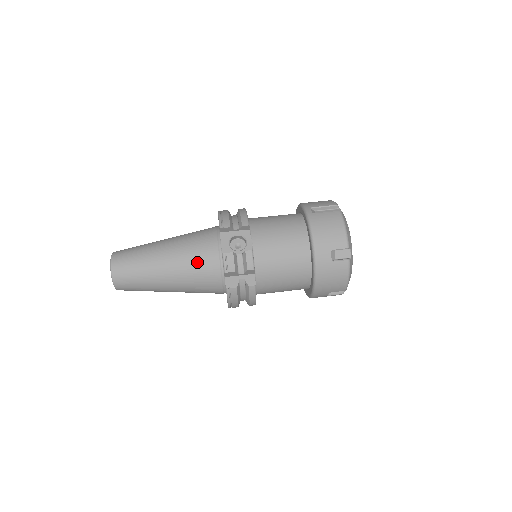
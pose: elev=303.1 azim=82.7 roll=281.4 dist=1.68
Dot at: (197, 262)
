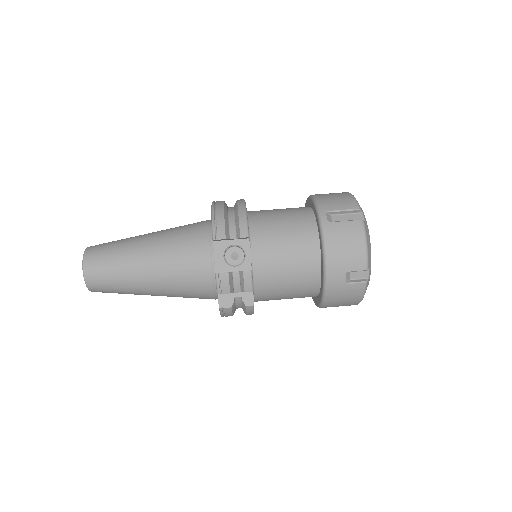
Dot at: (185, 274)
